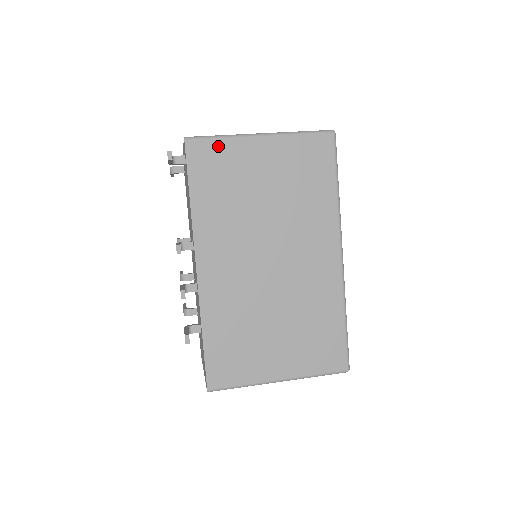
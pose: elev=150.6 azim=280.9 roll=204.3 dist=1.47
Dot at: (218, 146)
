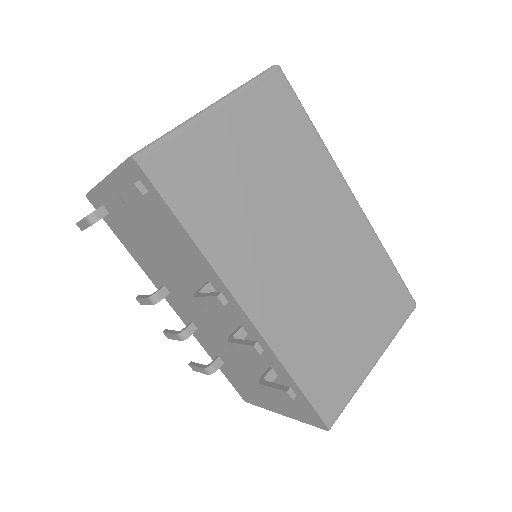
Dot at: (178, 146)
